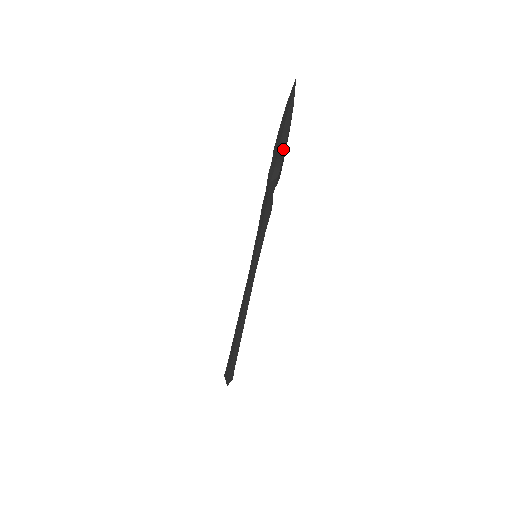
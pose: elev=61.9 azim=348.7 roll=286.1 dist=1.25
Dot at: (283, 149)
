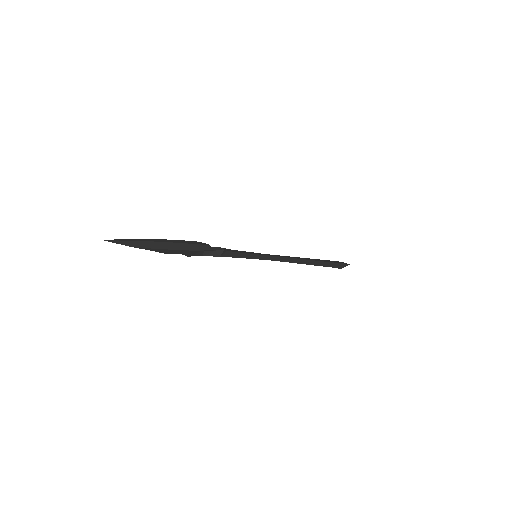
Dot at: (164, 253)
